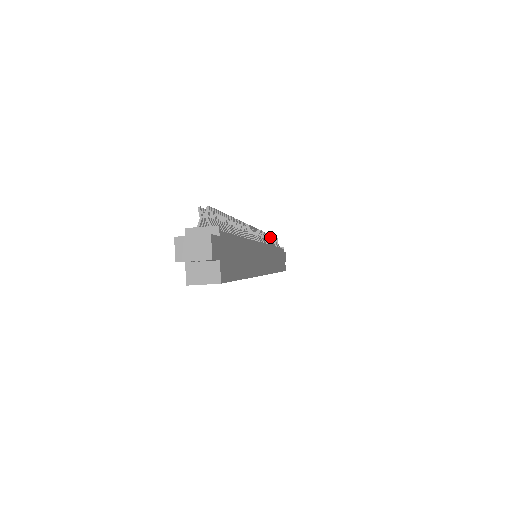
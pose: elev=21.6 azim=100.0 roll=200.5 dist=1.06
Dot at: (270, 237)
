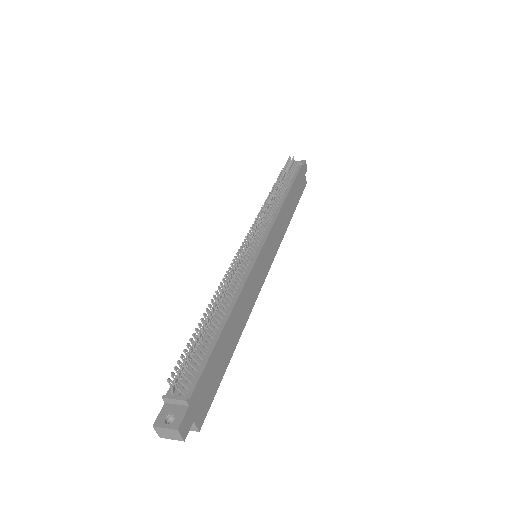
Dot at: (278, 188)
